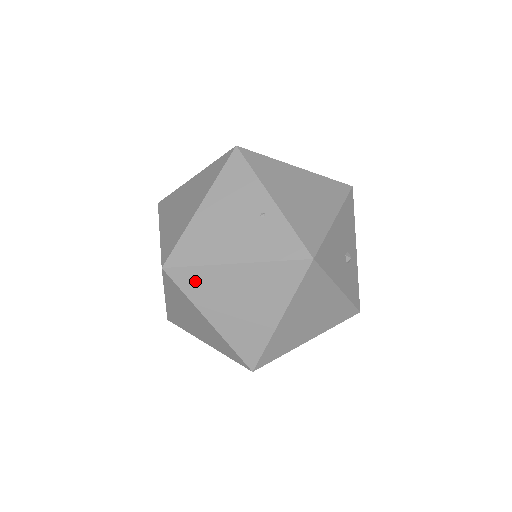
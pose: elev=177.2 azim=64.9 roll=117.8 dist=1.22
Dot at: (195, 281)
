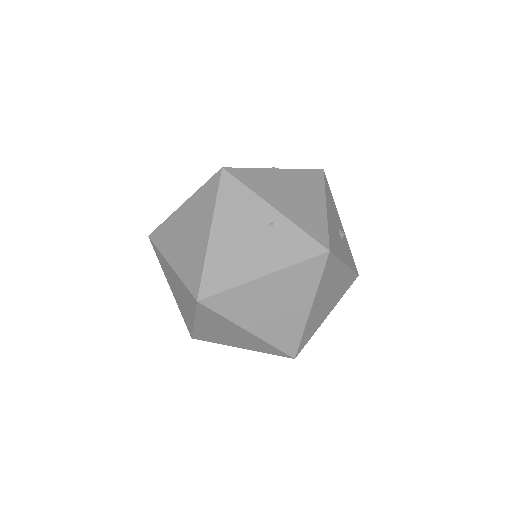
Dot at: (230, 302)
